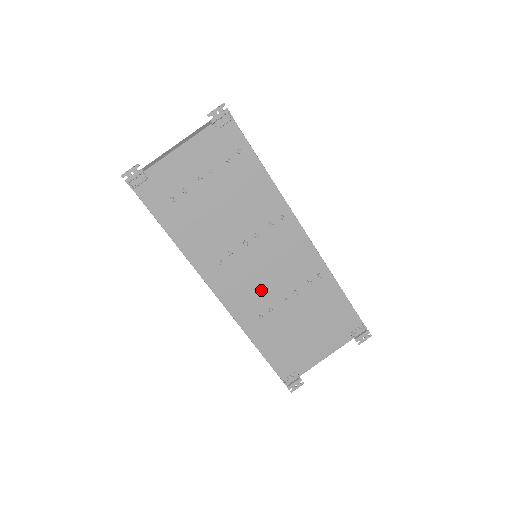
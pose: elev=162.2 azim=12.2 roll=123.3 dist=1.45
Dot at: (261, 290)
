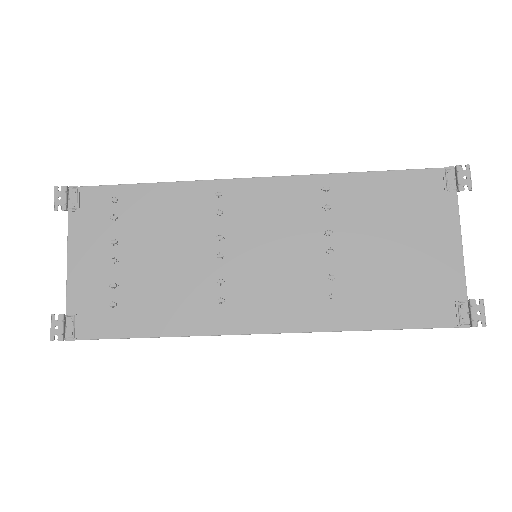
Dot at: (295, 274)
